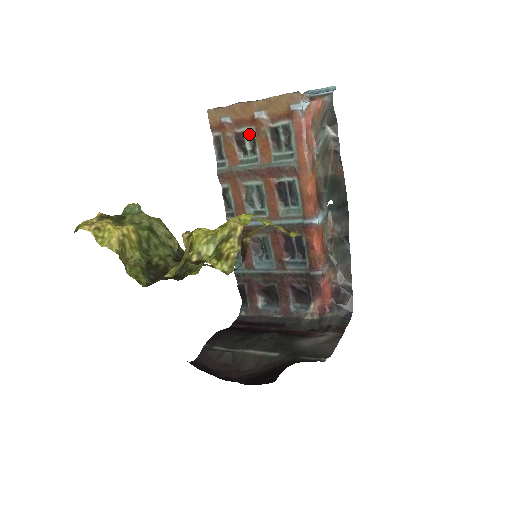
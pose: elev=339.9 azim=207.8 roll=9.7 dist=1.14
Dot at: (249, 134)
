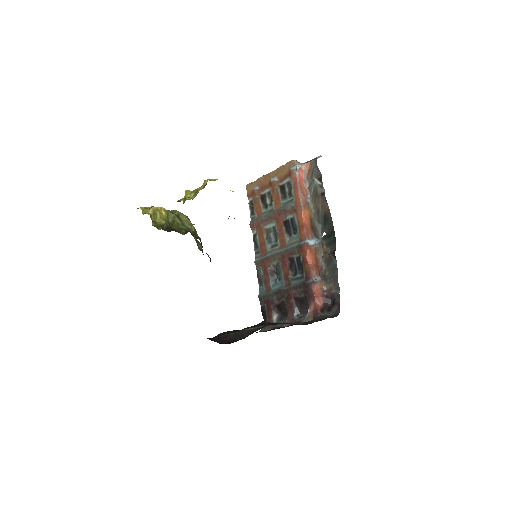
Dot at: (269, 194)
